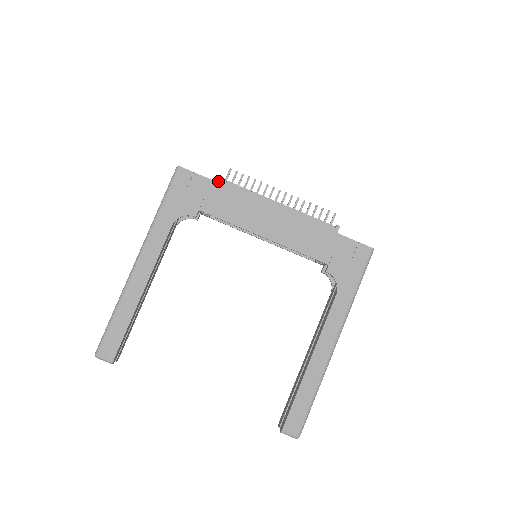
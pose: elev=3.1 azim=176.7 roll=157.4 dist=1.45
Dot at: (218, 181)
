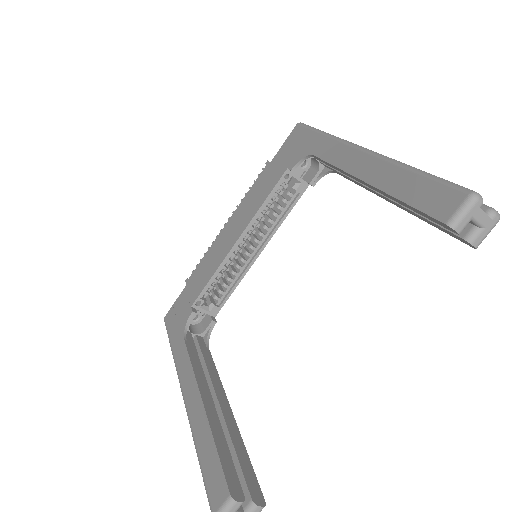
Dot at: (188, 282)
